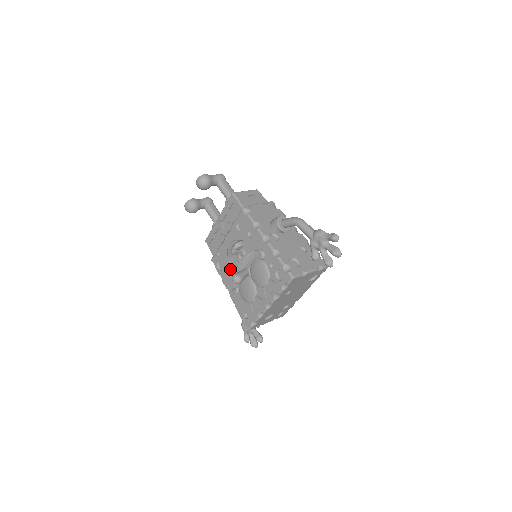
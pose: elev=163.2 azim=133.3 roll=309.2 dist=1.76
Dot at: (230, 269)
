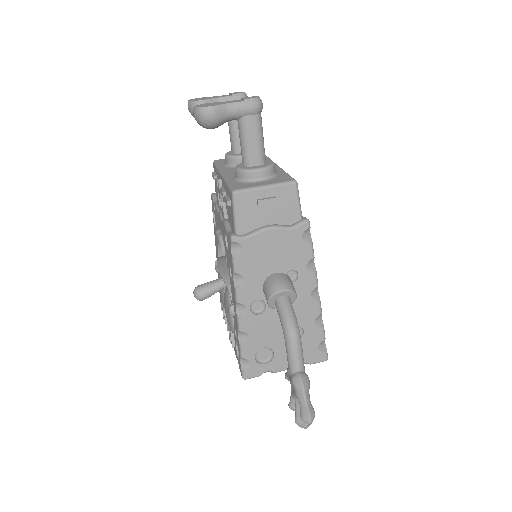
Dot at: occluded
